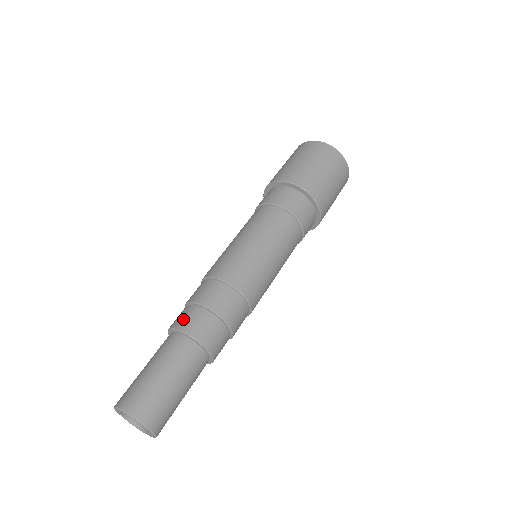
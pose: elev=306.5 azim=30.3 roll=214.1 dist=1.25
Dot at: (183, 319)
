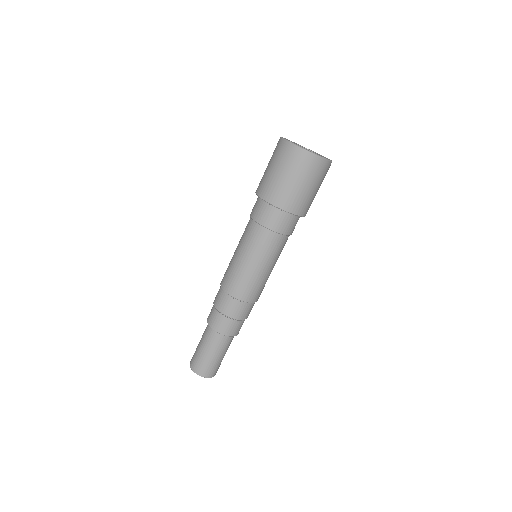
Dot at: (210, 316)
